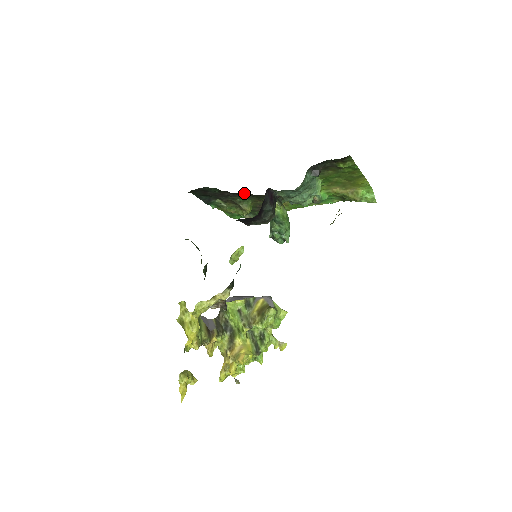
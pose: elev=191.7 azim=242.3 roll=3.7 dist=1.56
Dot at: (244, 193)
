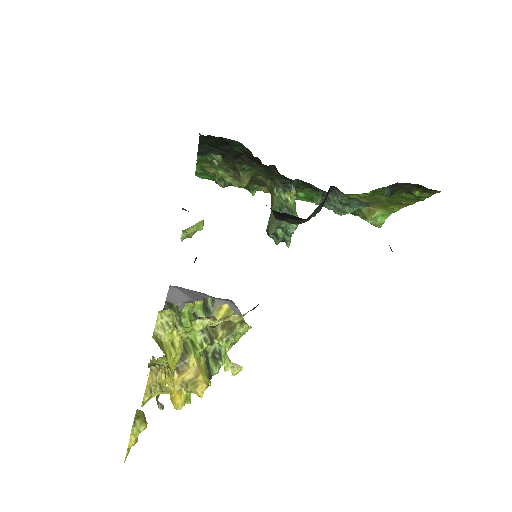
Dot at: (270, 166)
